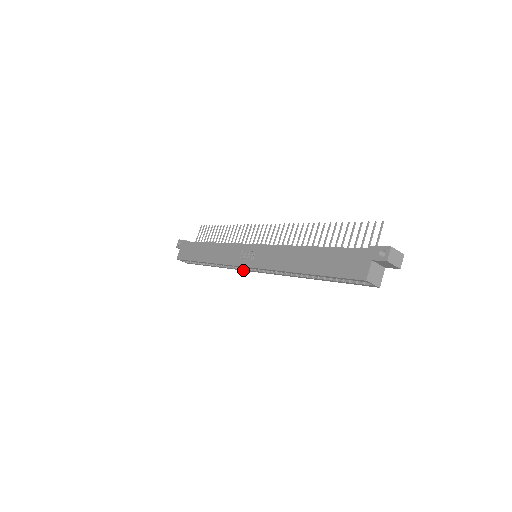
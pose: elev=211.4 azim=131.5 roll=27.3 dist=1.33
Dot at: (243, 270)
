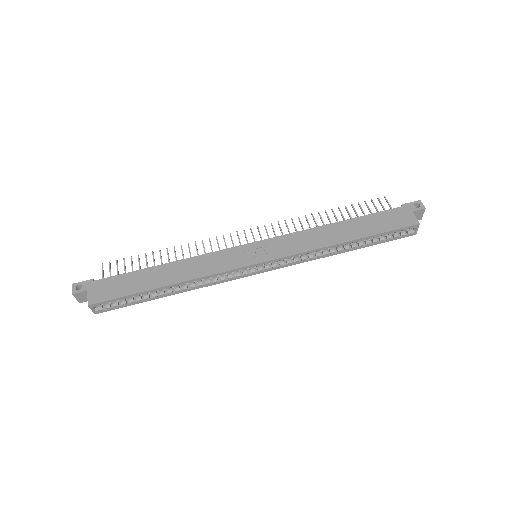
Dot at: (235, 279)
